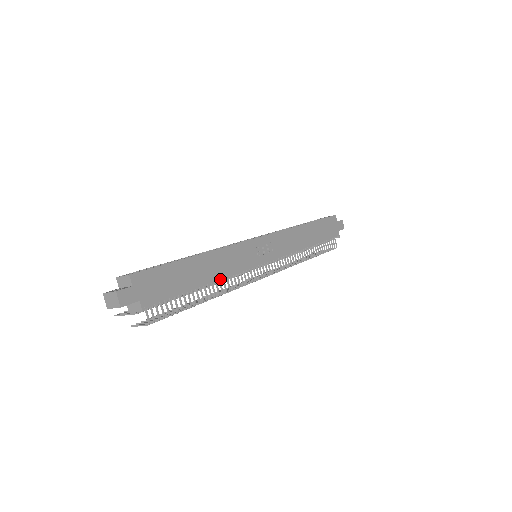
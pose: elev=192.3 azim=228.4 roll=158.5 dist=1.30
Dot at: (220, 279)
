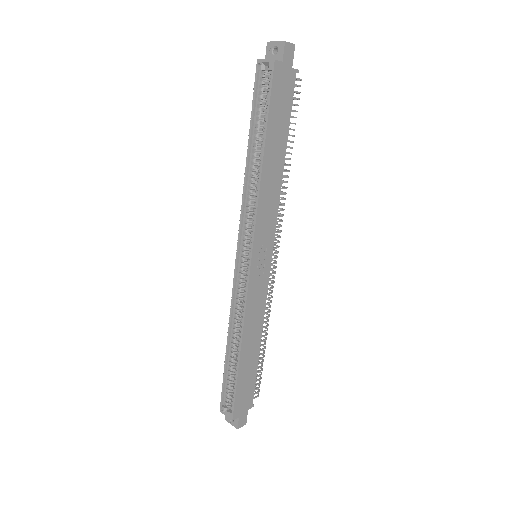
Dot at: occluded
